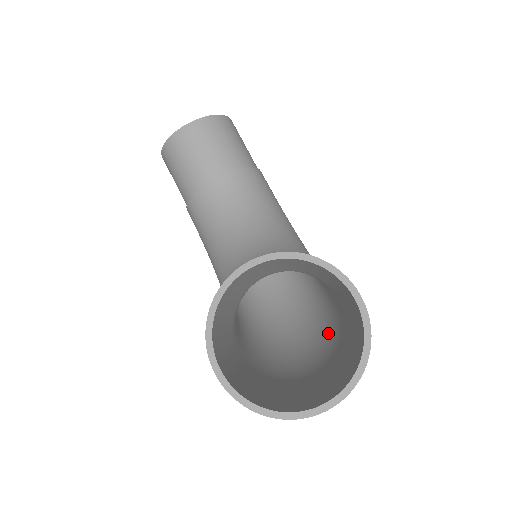
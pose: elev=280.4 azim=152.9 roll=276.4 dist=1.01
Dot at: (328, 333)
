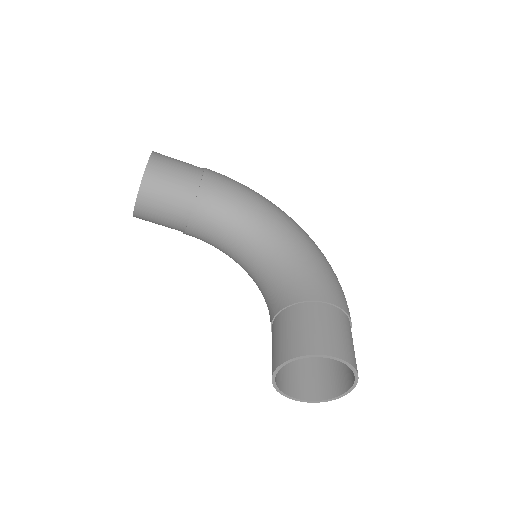
Dot at: occluded
